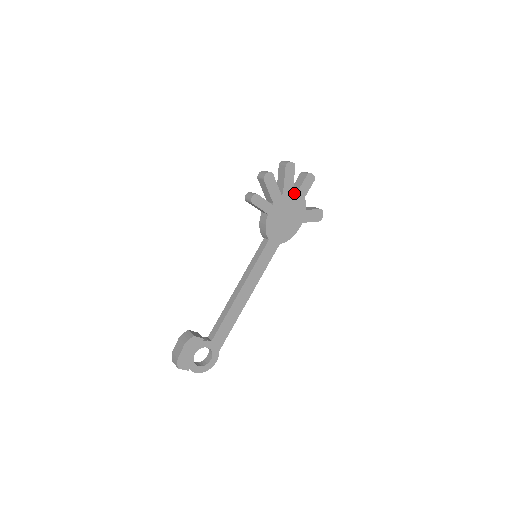
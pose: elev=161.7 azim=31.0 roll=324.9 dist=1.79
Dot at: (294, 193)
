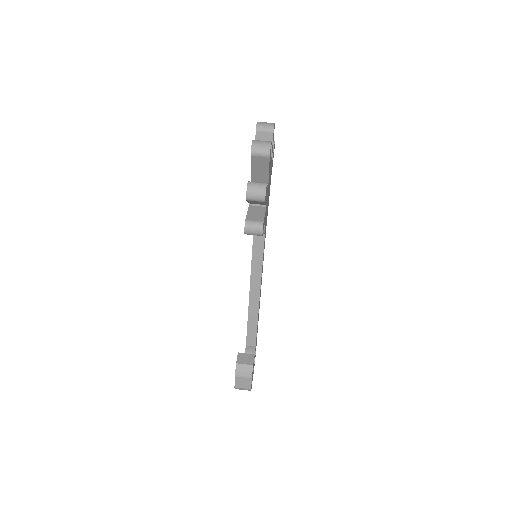
Dot at: (270, 167)
